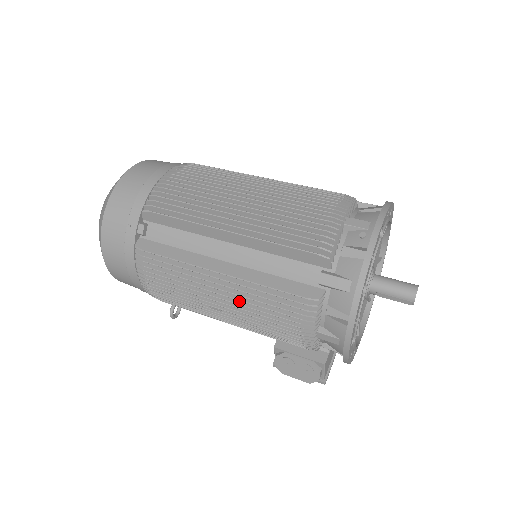
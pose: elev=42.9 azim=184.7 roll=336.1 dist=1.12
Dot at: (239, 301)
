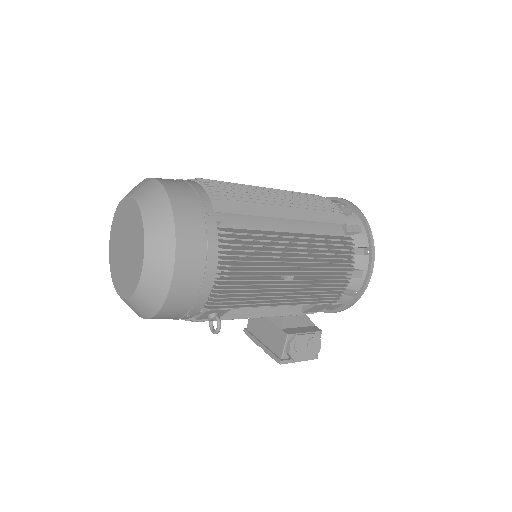
Dot at: (309, 261)
